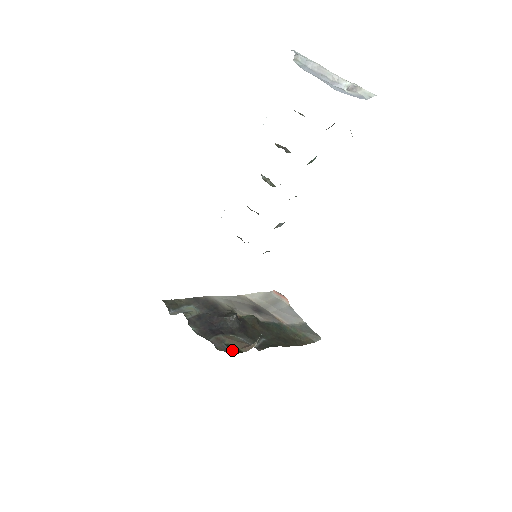
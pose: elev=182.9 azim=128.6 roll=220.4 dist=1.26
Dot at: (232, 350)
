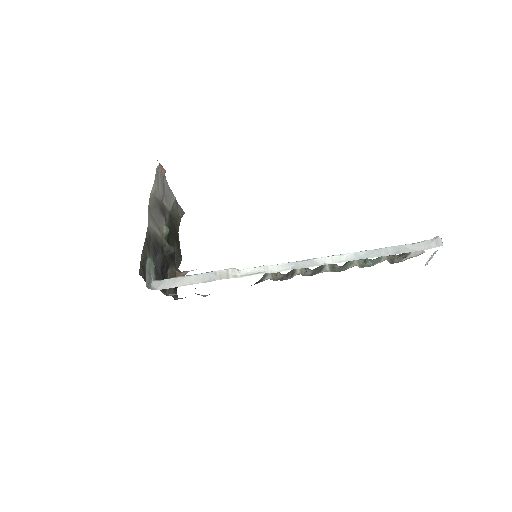
Dot at: (176, 288)
